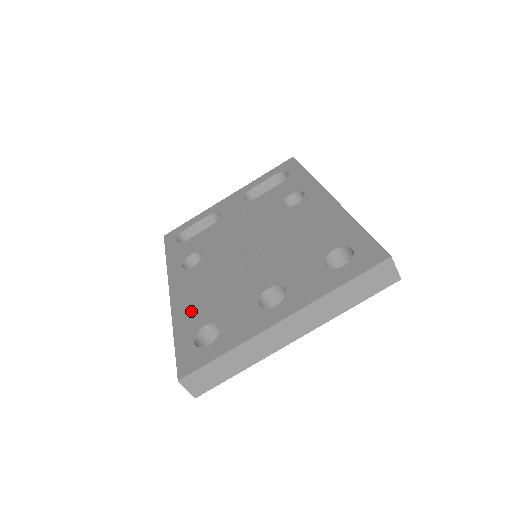
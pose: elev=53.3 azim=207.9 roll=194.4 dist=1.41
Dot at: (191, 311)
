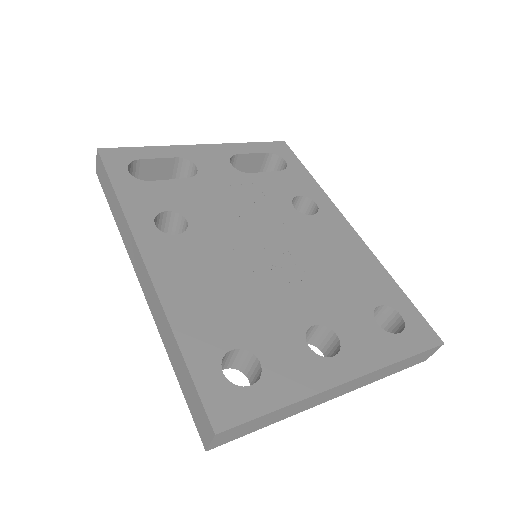
Dot at: (200, 315)
